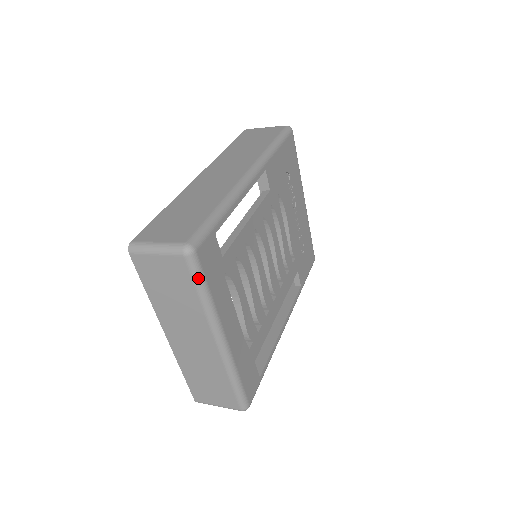
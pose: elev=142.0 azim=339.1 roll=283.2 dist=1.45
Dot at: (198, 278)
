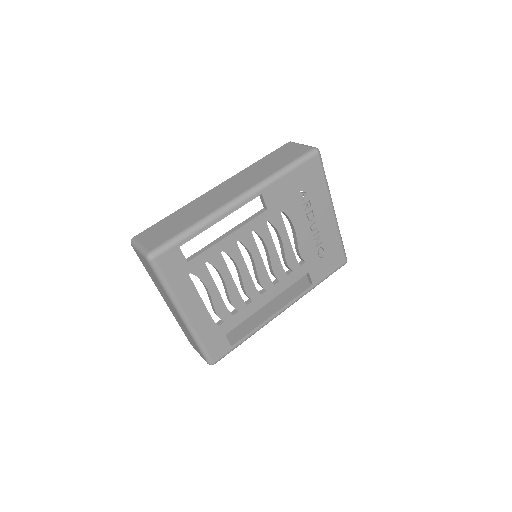
Dot at: (158, 275)
